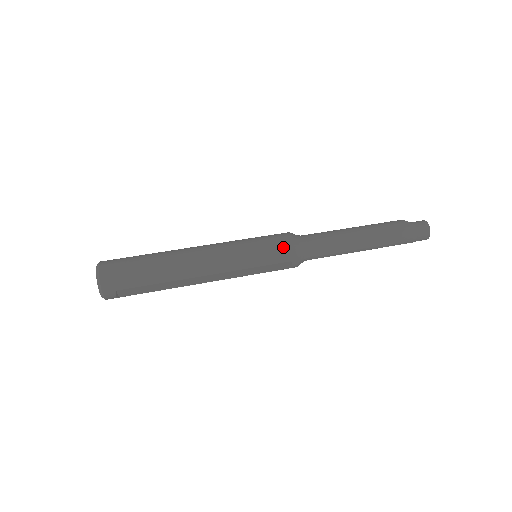
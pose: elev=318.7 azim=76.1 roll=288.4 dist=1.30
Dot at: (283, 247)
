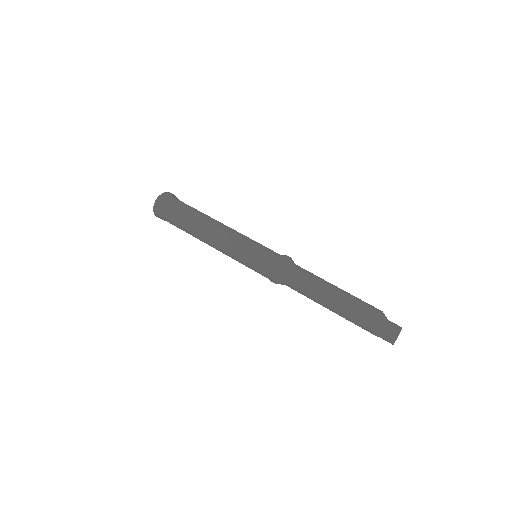
Dot at: (267, 267)
